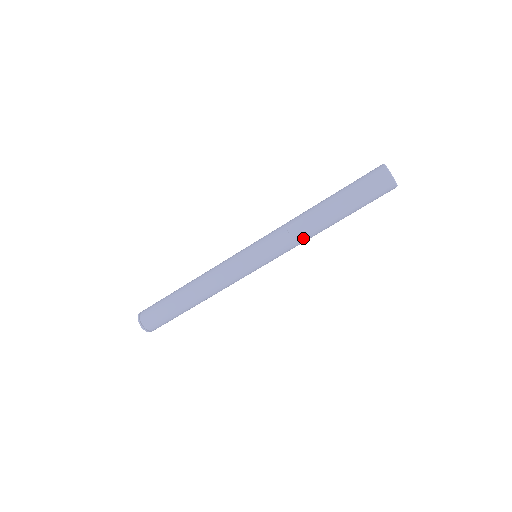
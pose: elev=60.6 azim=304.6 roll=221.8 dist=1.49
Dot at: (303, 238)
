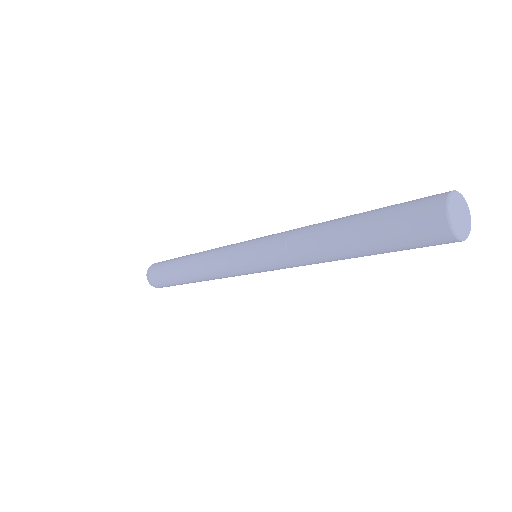
Dot at: (303, 261)
